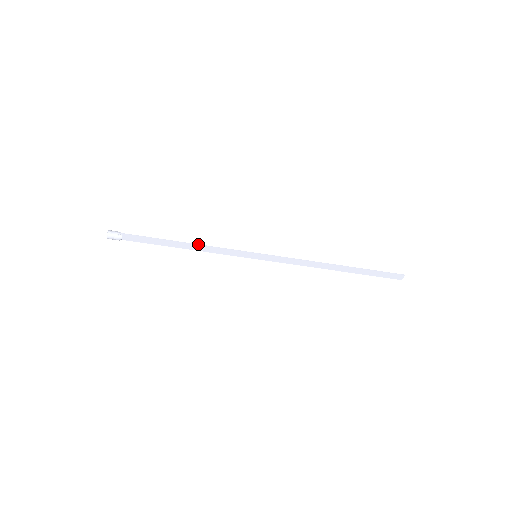
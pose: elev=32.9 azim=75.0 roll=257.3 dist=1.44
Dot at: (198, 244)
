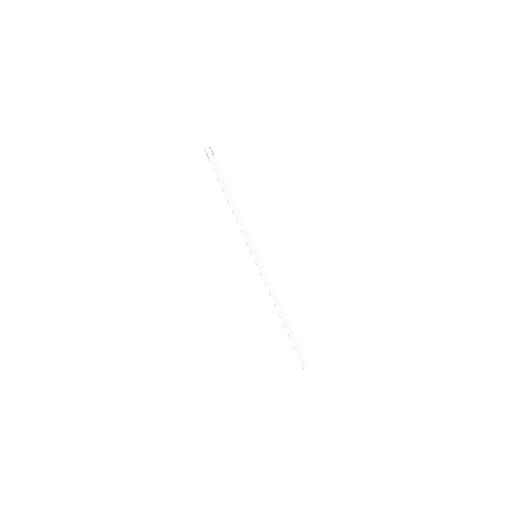
Dot at: occluded
